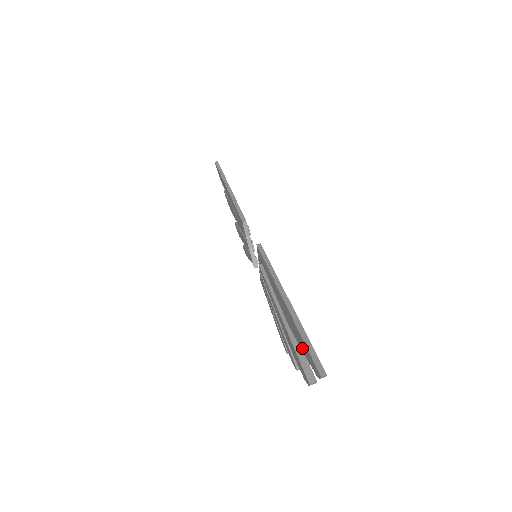
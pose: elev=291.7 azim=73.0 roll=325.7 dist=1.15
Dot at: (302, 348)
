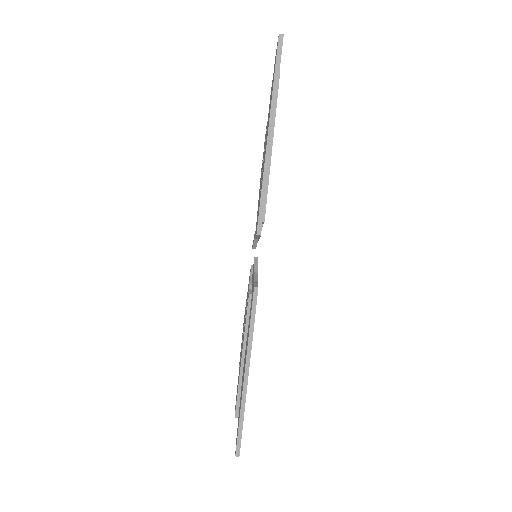
Dot at: (239, 410)
